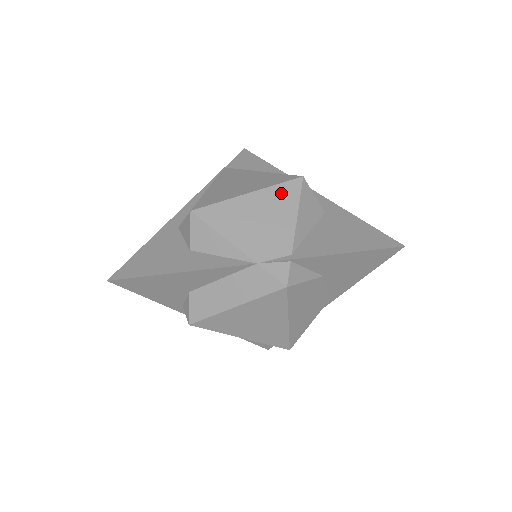
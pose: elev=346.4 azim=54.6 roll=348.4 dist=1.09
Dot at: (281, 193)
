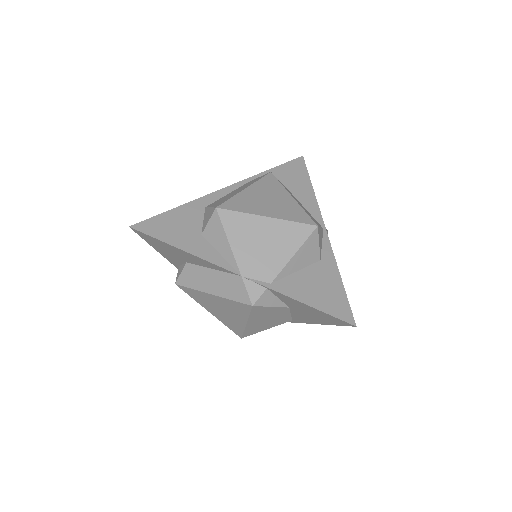
Dot at: (292, 230)
